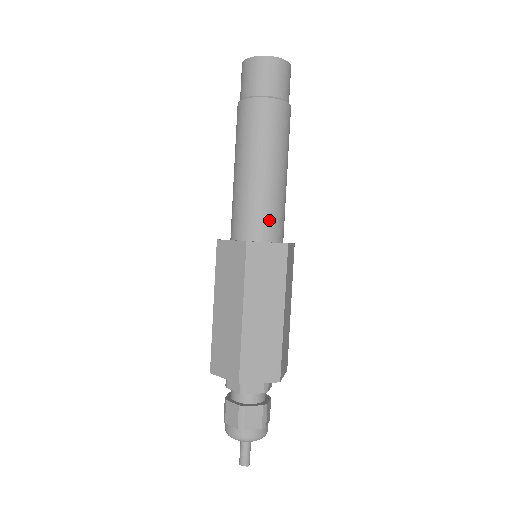
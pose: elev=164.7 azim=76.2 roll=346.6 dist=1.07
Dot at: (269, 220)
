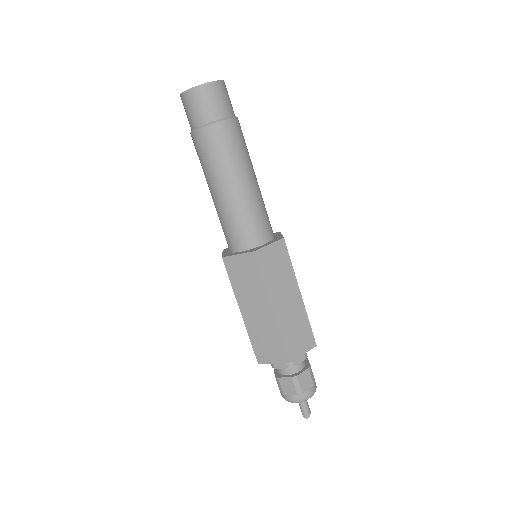
Dot at: (238, 233)
